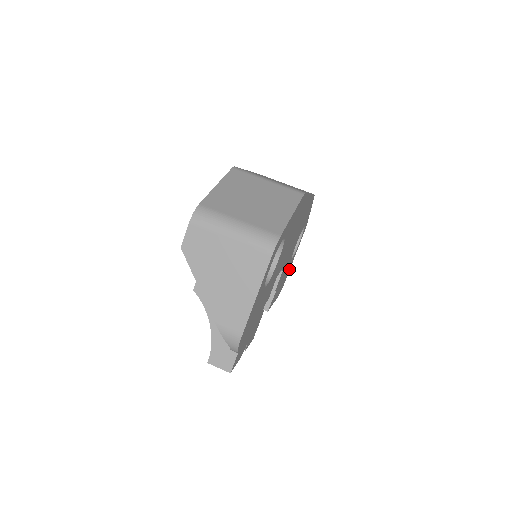
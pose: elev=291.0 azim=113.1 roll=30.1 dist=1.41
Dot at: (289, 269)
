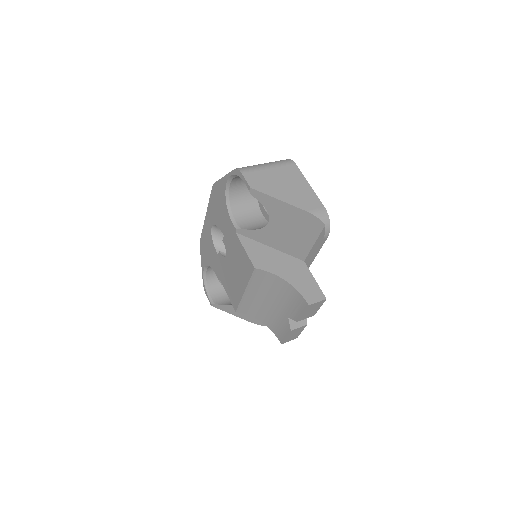
Dot at: occluded
